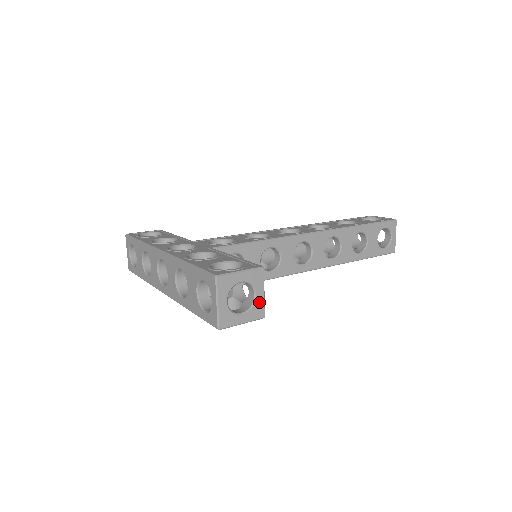
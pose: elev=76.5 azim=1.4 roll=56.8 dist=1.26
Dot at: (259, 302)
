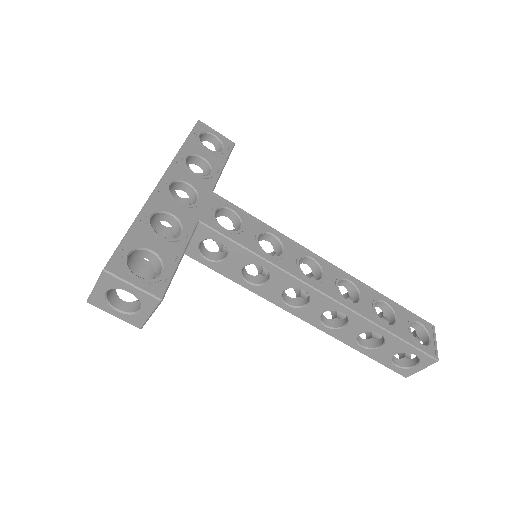
Dot at: (141, 317)
